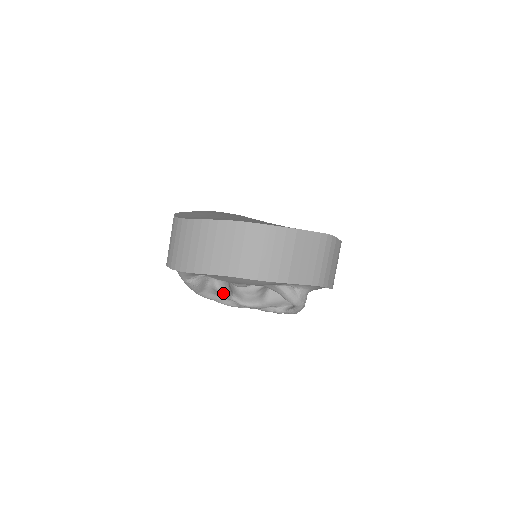
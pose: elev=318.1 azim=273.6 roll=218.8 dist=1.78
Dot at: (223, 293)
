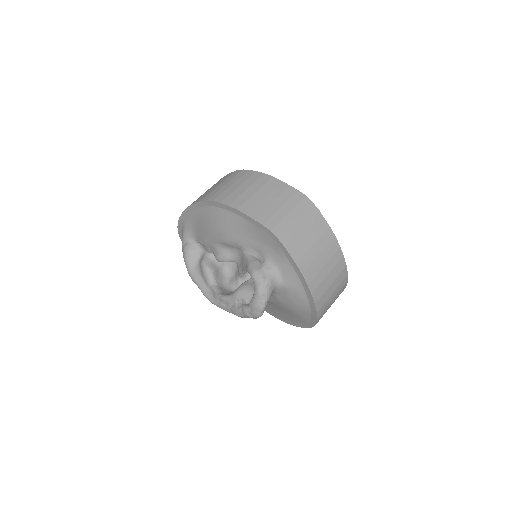
Dot at: (205, 269)
